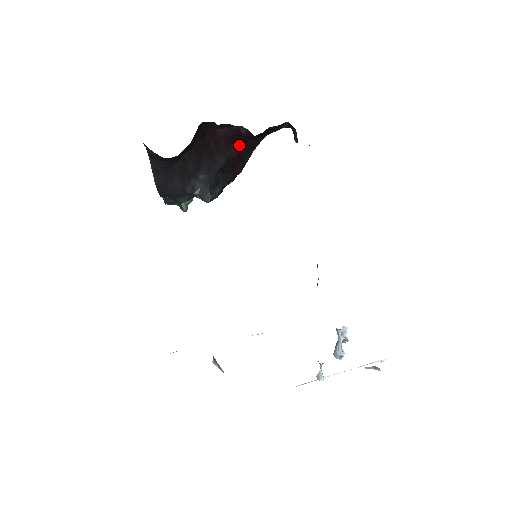
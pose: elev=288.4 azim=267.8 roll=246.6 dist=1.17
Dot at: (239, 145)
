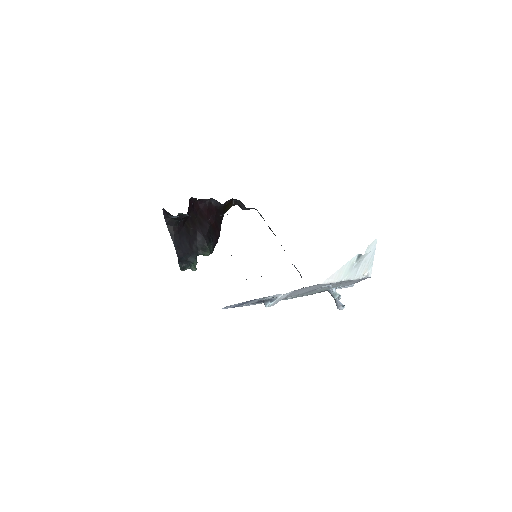
Dot at: (213, 216)
